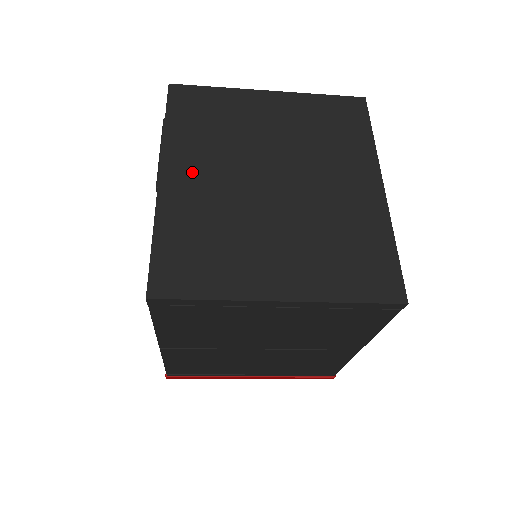
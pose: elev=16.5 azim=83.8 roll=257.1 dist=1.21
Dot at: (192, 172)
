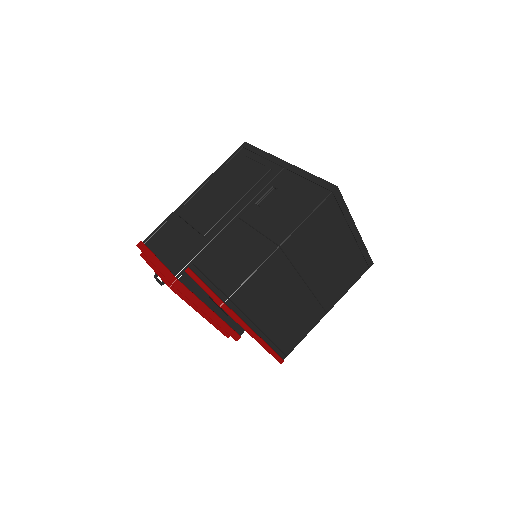
Dot at: occluded
